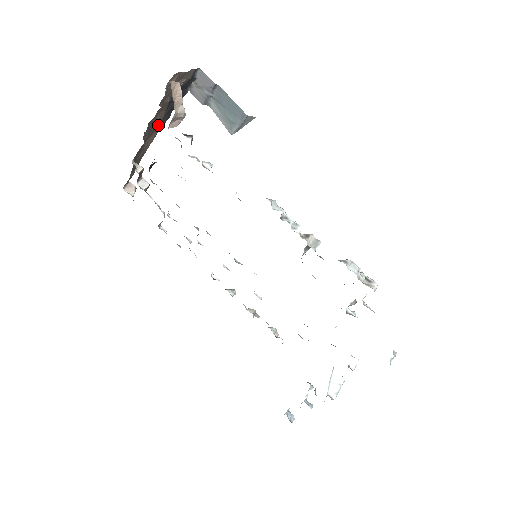
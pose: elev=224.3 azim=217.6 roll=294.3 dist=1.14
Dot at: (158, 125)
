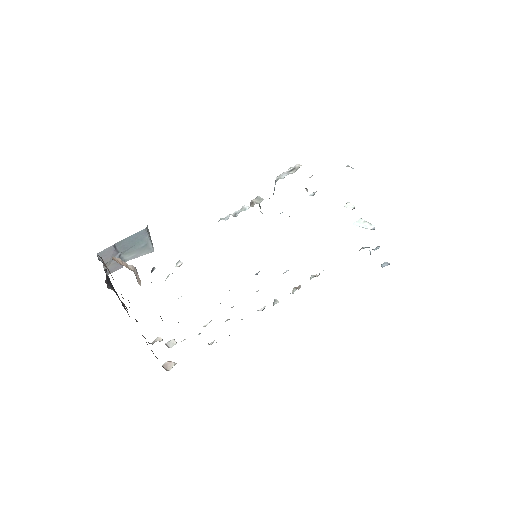
Dot at: occluded
